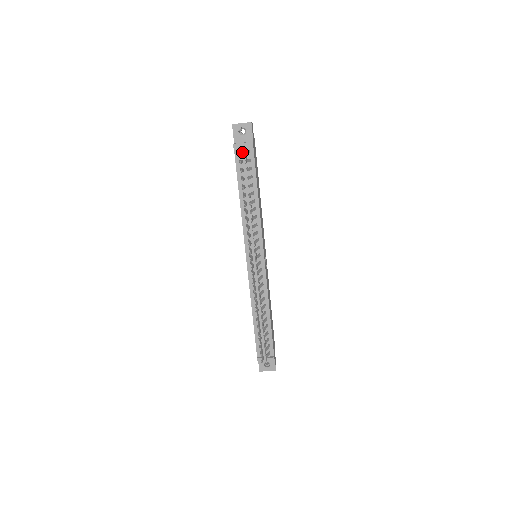
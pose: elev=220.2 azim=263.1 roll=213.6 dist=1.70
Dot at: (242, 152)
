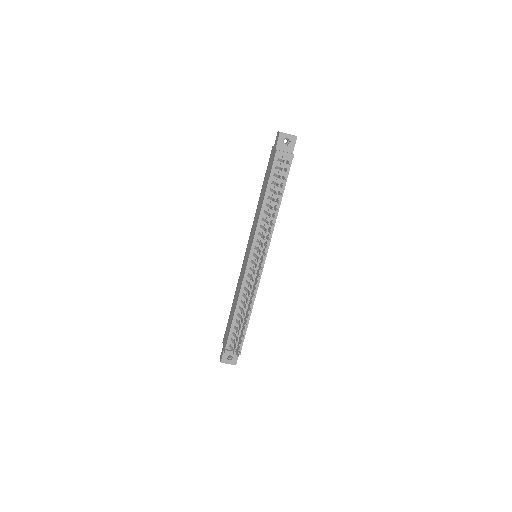
Dot at: occluded
